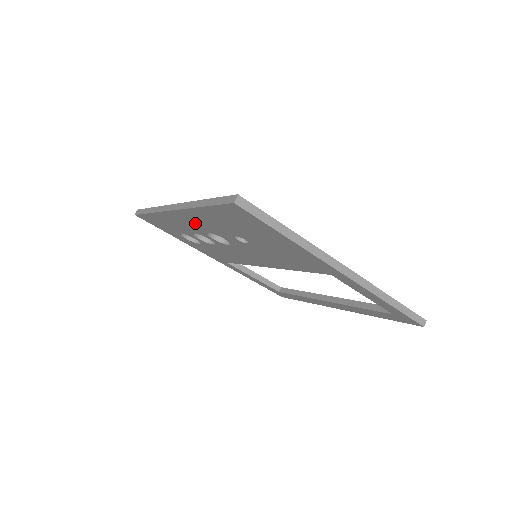
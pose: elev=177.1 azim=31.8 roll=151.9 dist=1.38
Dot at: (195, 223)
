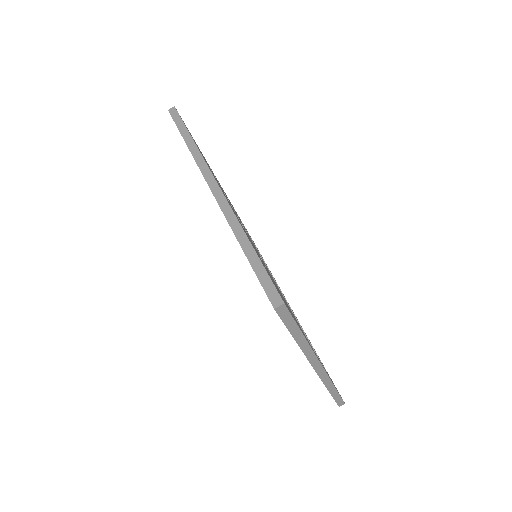
Dot at: occluded
